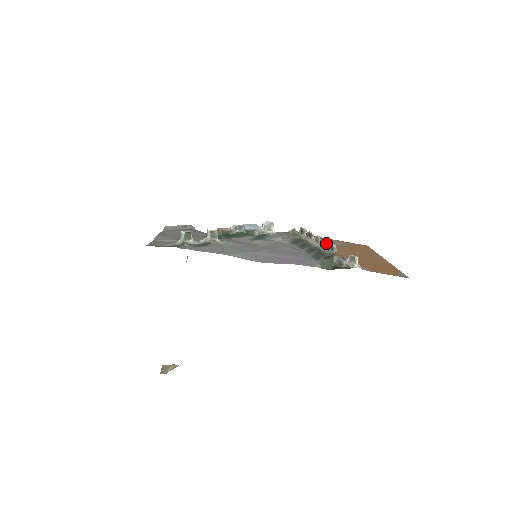
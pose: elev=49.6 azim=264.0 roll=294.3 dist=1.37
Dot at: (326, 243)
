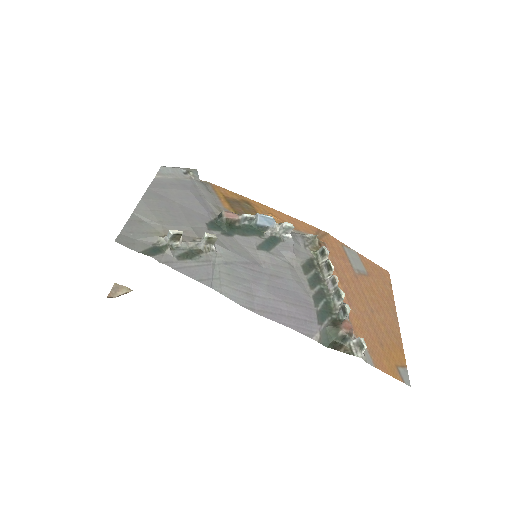
Dot at: (341, 298)
